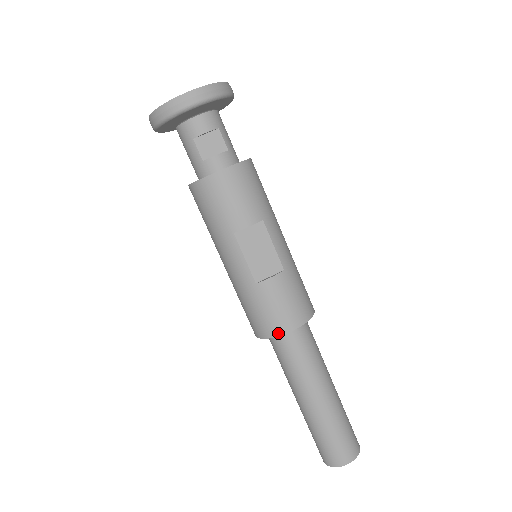
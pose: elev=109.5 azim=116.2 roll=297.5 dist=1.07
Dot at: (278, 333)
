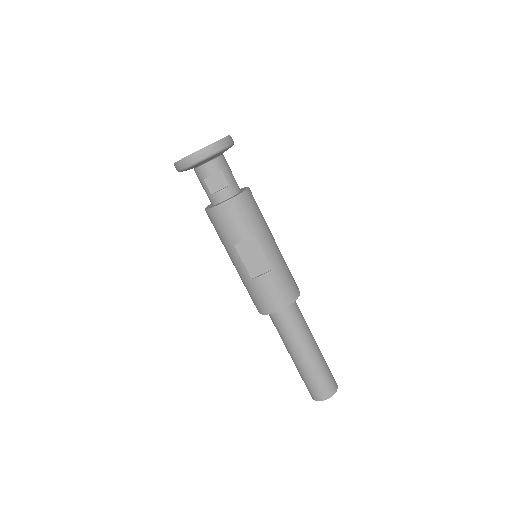
Dot at: (269, 312)
